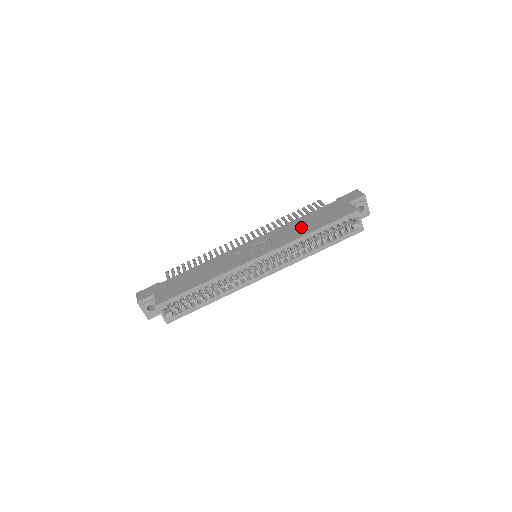
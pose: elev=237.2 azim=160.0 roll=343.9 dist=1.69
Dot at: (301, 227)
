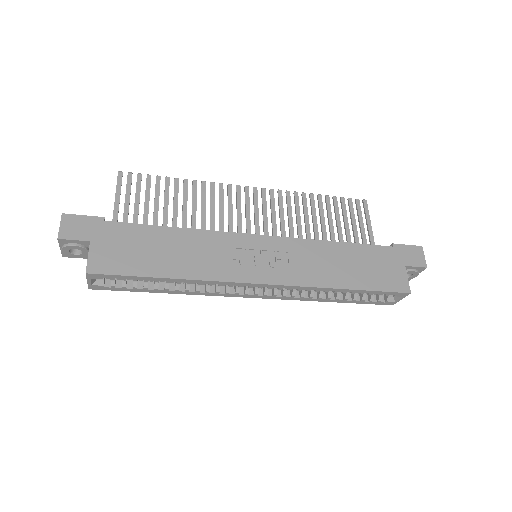
Dot at: (335, 266)
